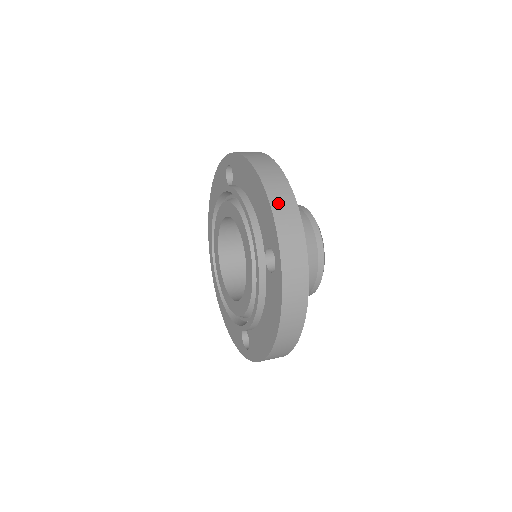
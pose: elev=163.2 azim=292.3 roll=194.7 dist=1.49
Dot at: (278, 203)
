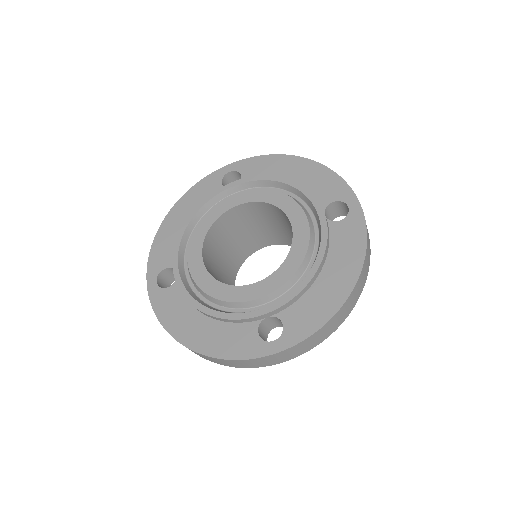
Dot at: occluded
